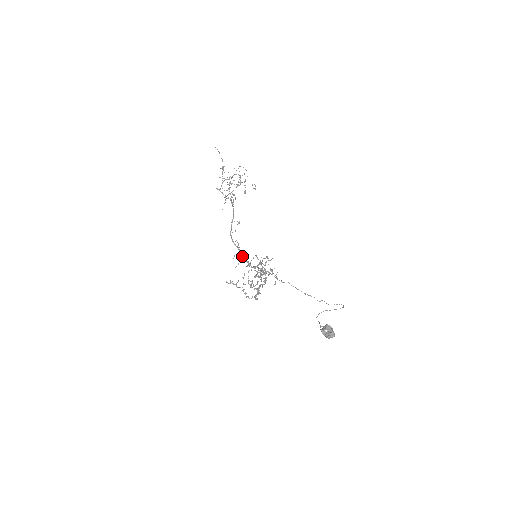
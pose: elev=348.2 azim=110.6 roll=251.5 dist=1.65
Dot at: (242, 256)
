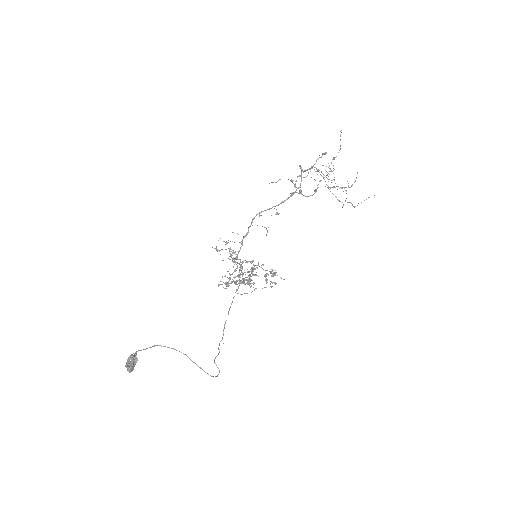
Dot at: (242, 241)
